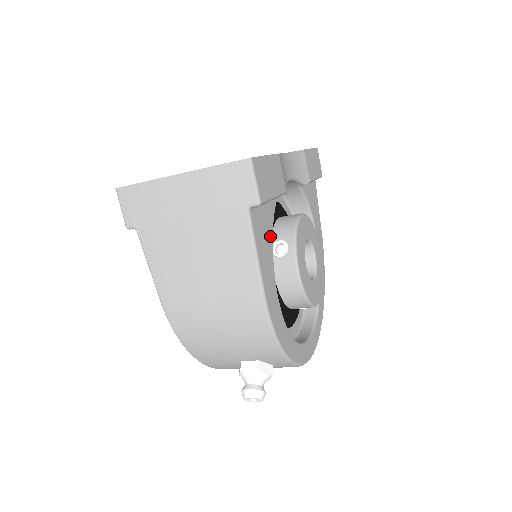
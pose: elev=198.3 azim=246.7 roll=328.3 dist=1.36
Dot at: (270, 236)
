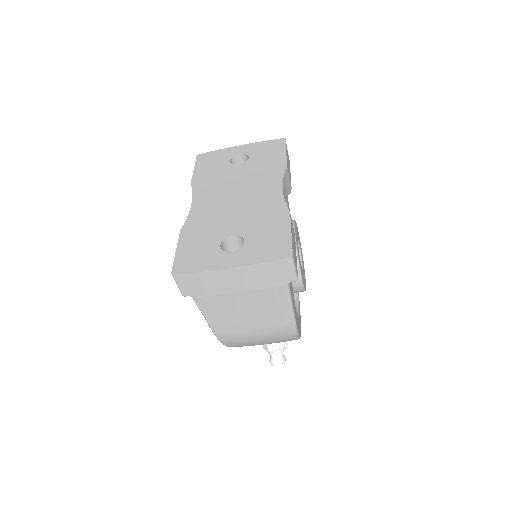
Dot at: occluded
